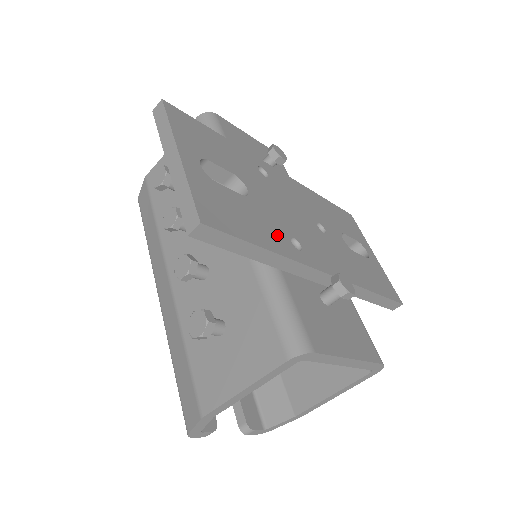
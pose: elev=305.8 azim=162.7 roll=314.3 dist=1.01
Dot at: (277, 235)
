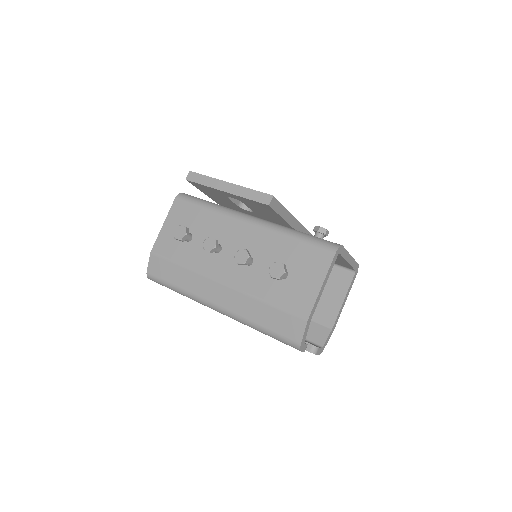
Dot at: occluded
